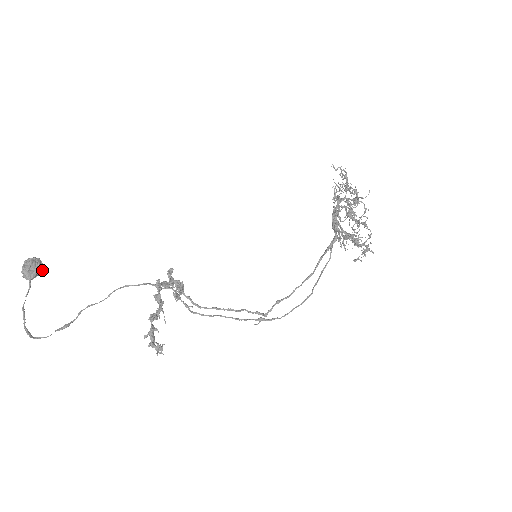
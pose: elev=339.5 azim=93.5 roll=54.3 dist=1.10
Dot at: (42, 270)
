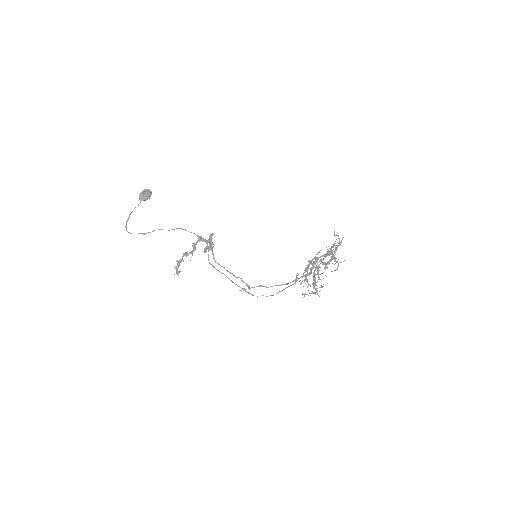
Dot at: (149, 198)
